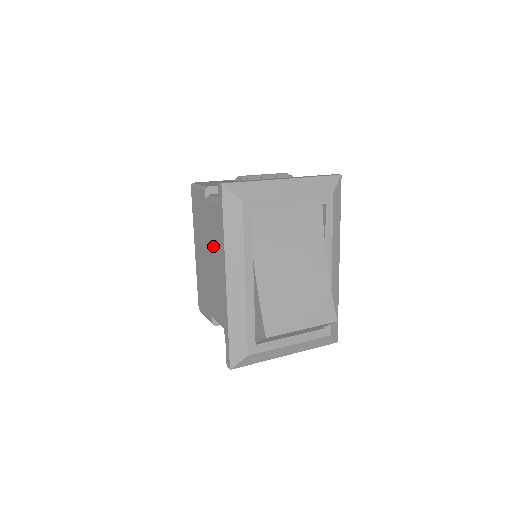
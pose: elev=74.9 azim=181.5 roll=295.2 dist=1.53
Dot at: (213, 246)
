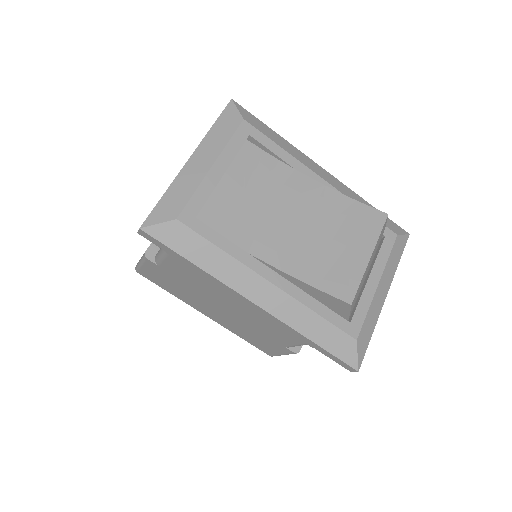
Dot at: (211, 292)
